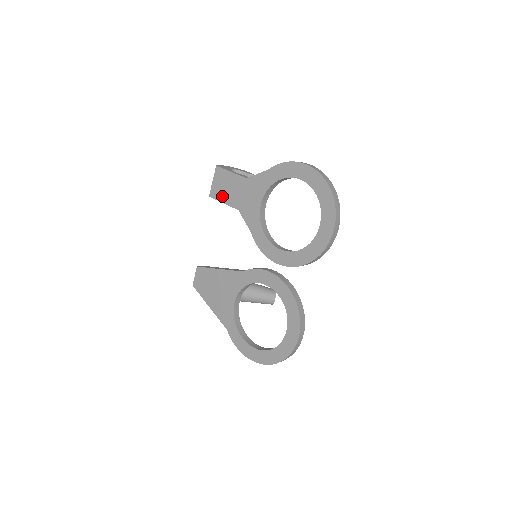
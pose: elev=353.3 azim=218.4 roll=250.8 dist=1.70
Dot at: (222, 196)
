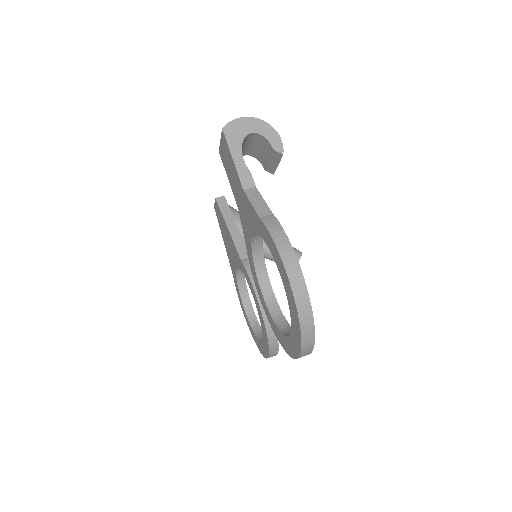
Dot at: (227, 171)
